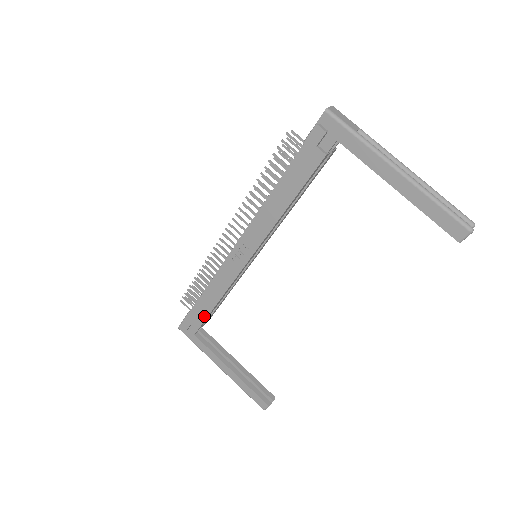
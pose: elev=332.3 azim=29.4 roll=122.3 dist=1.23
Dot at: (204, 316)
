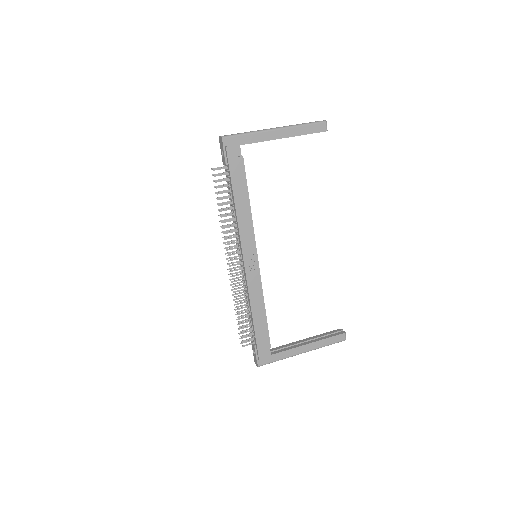
Dot at: (266, 331)
